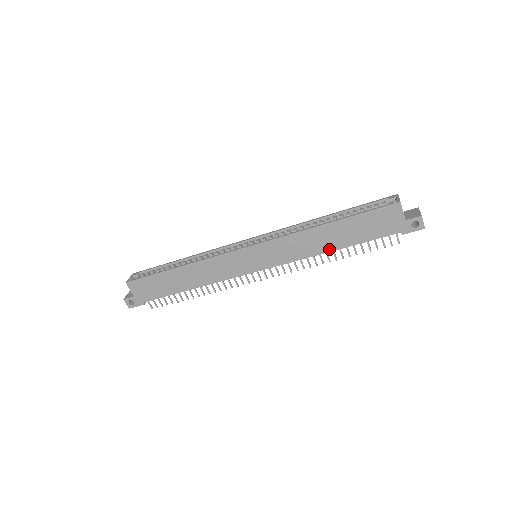
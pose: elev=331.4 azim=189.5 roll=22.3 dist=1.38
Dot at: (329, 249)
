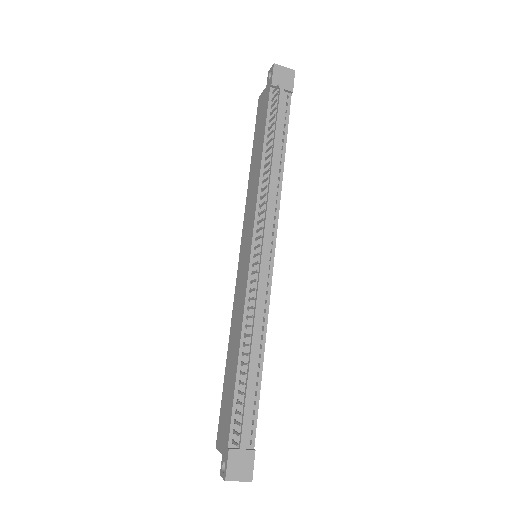
Dot at: (260, 163)
